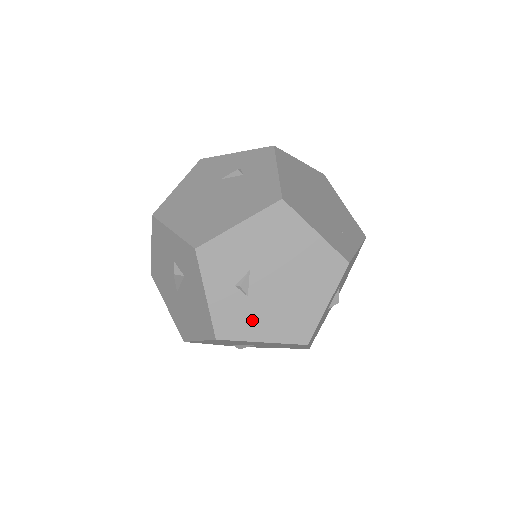
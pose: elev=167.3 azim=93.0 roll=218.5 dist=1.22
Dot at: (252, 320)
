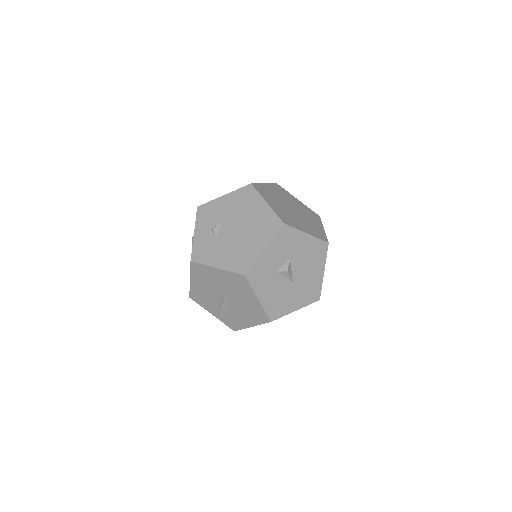
Dot at: (215, 252)
